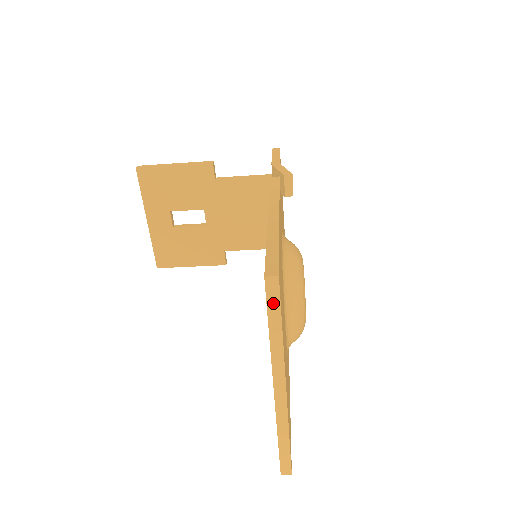
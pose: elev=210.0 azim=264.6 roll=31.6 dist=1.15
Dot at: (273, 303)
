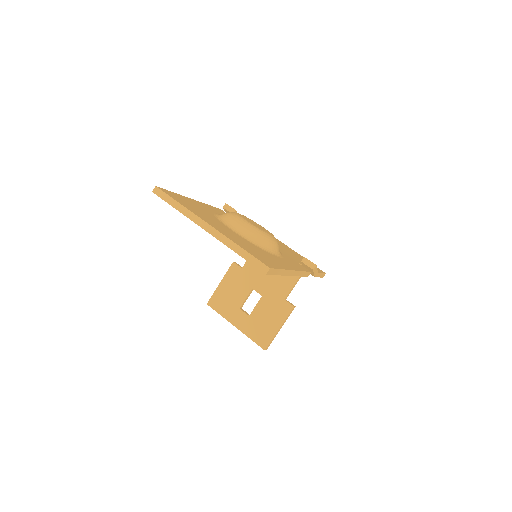
Dot at: (164, 197)
